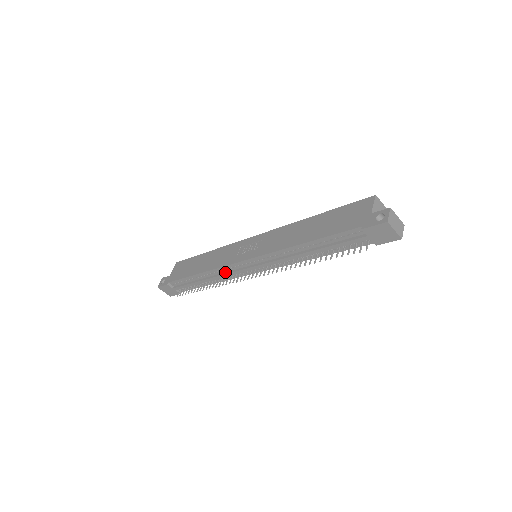
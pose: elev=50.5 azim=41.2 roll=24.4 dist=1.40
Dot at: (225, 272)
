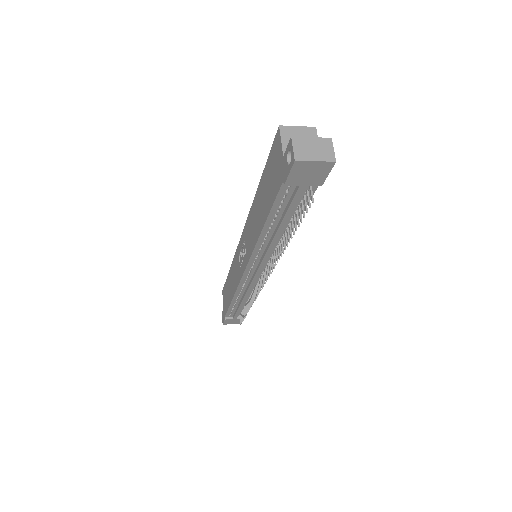
Dot at: (246, 287)
